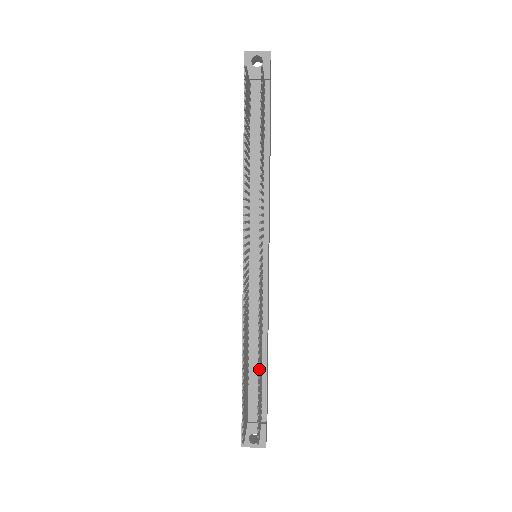
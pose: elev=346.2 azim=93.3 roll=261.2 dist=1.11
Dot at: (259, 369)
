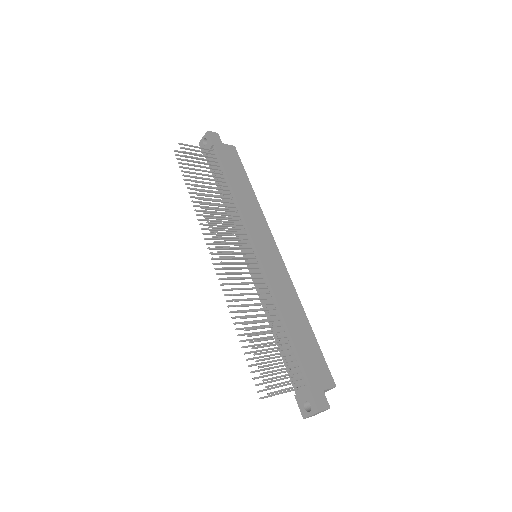
Dot at: (245, 329)
